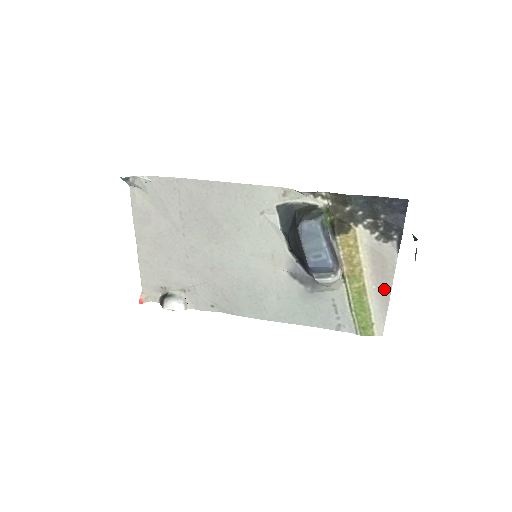
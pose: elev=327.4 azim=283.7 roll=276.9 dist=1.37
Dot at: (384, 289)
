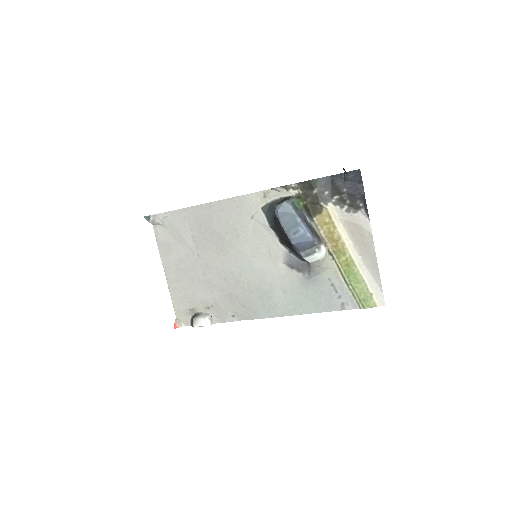
Dot at: (370, 257)
